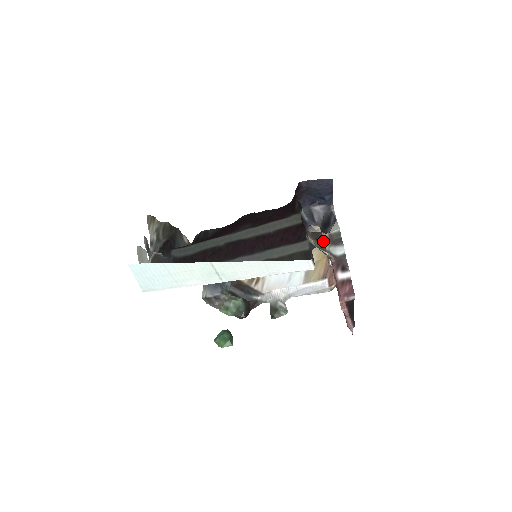
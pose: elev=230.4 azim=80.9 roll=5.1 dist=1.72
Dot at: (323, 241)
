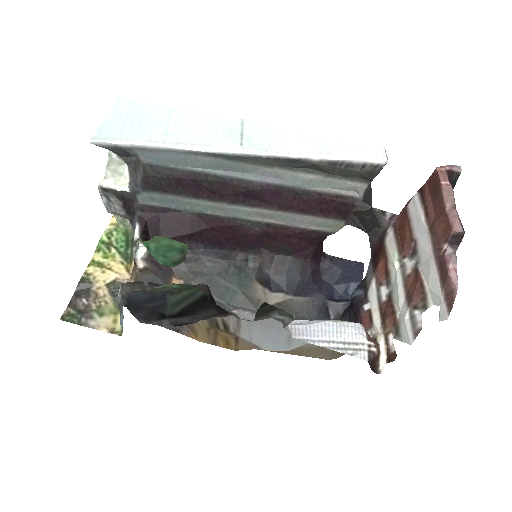
Dot at: (374, 230)
